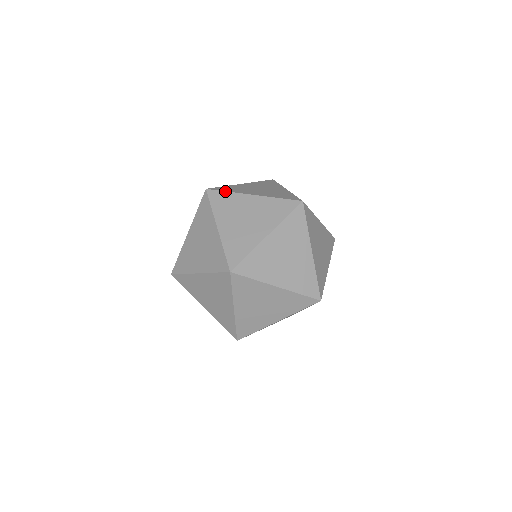
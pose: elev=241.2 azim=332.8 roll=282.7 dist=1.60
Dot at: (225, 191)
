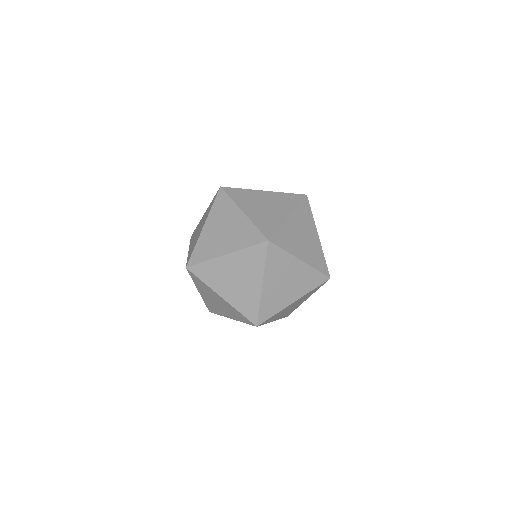
Dot at: (229, 196)
